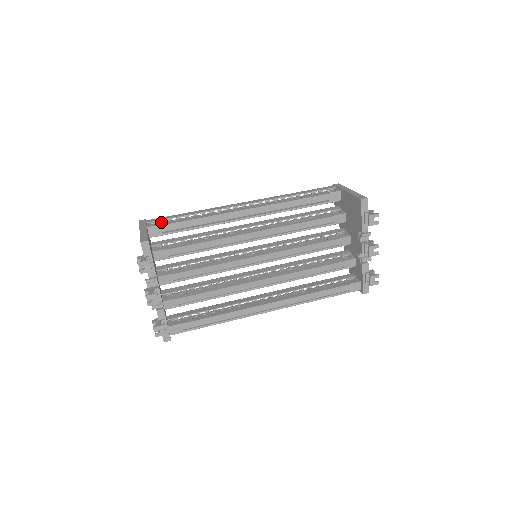
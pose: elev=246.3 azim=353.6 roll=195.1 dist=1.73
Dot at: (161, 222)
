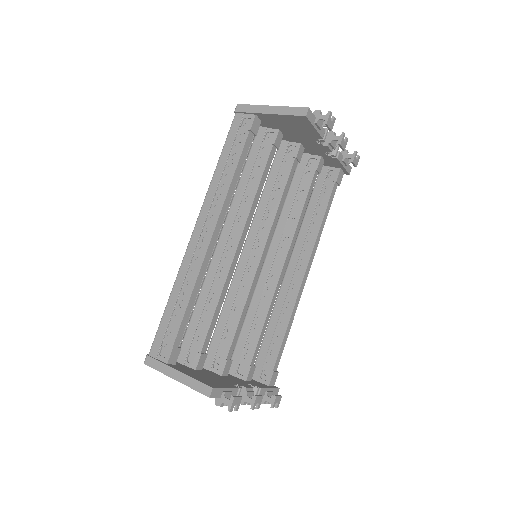
Dot at: (164, 341)
